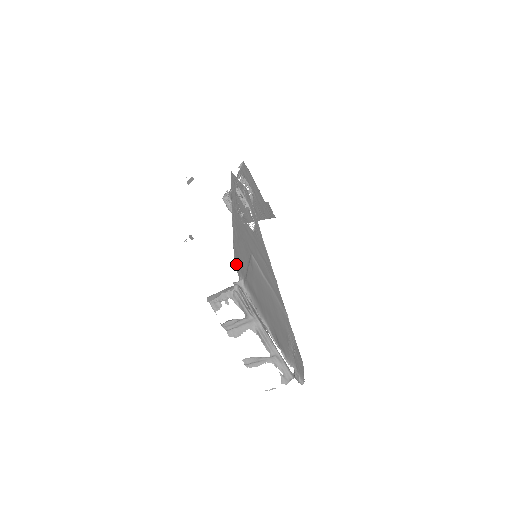
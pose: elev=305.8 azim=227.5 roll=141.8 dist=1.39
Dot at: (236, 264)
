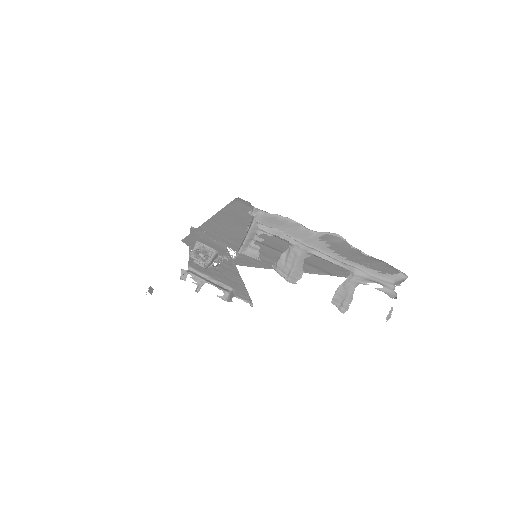
Dot at: (238, 202)
